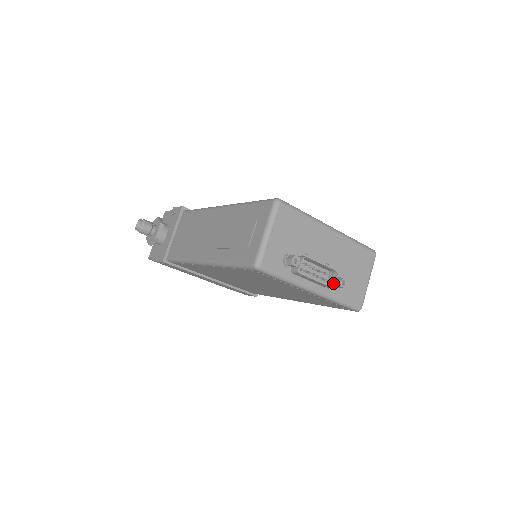
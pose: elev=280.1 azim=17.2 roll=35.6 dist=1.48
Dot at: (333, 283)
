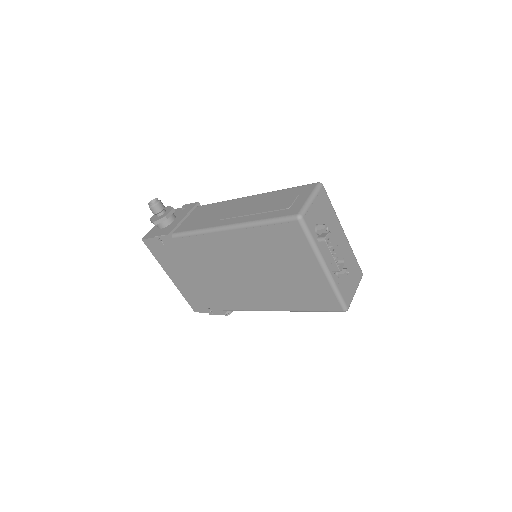
Dot at: (339, 269)
